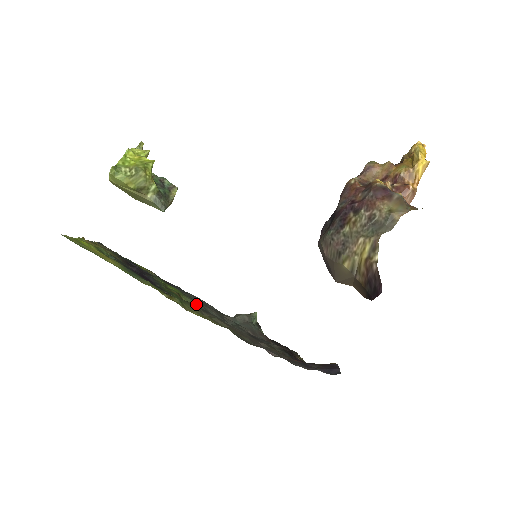
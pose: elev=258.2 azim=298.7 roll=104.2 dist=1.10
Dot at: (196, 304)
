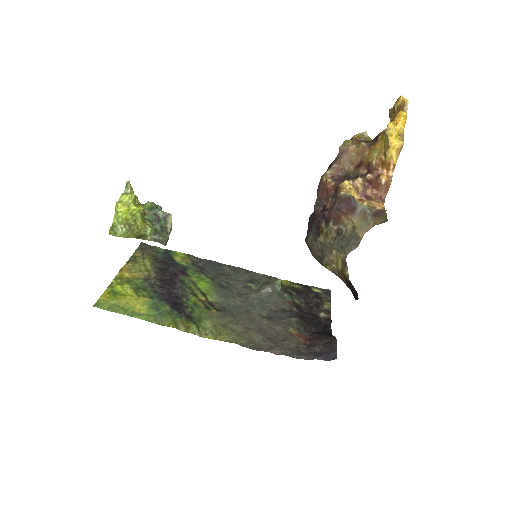
Dot at: (220, 301)
